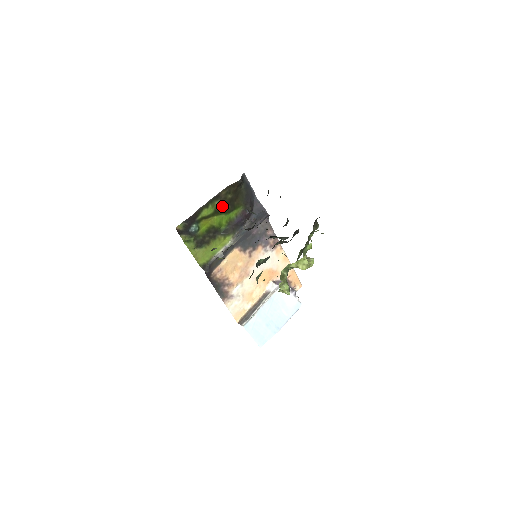
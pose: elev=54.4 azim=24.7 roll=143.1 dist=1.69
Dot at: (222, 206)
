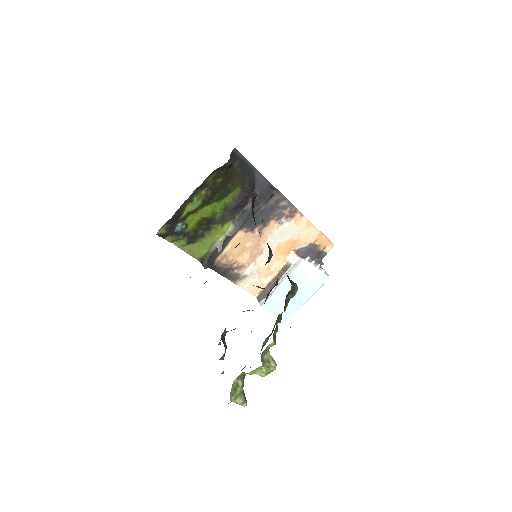
Dot at: (211, 194)
